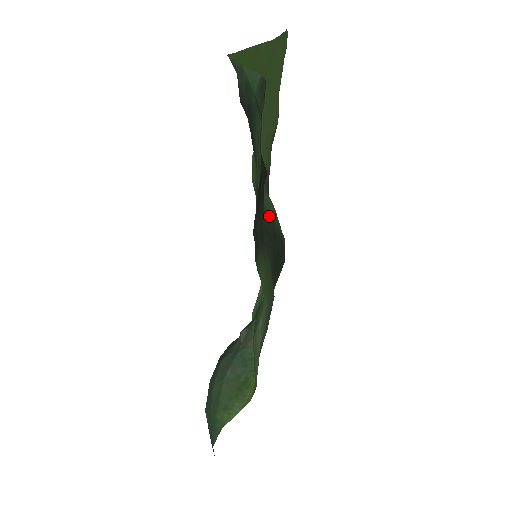
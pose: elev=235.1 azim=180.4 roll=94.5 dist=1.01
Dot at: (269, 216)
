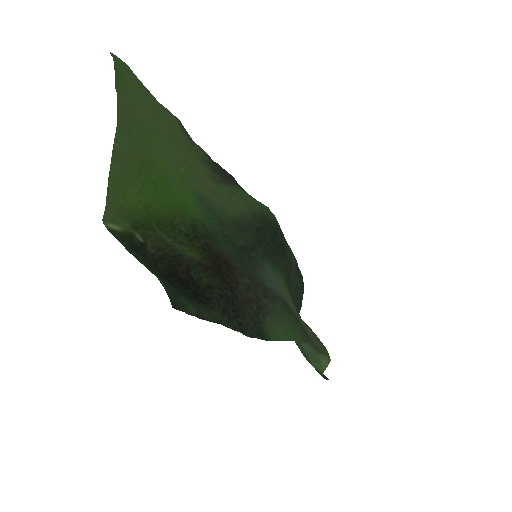
Dot at: (241, 221)
